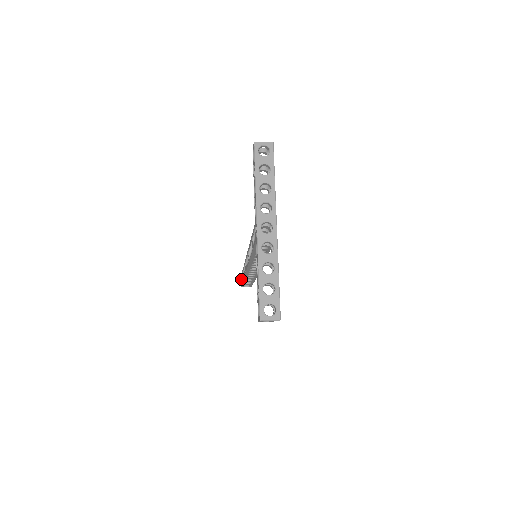
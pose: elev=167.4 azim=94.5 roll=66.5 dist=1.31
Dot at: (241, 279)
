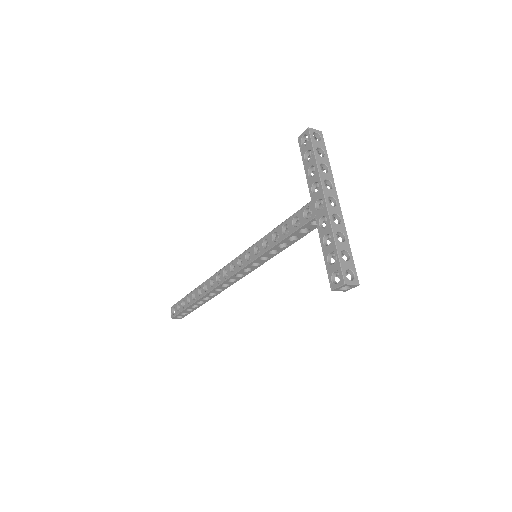
Dot at: (176, 307)
